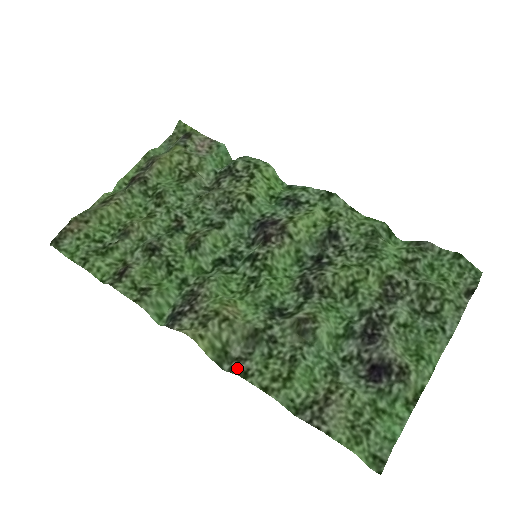
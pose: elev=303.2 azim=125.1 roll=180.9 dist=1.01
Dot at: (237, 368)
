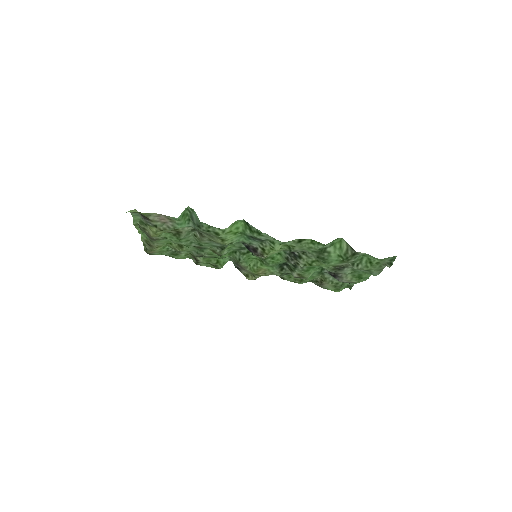
Dot at: occluded
